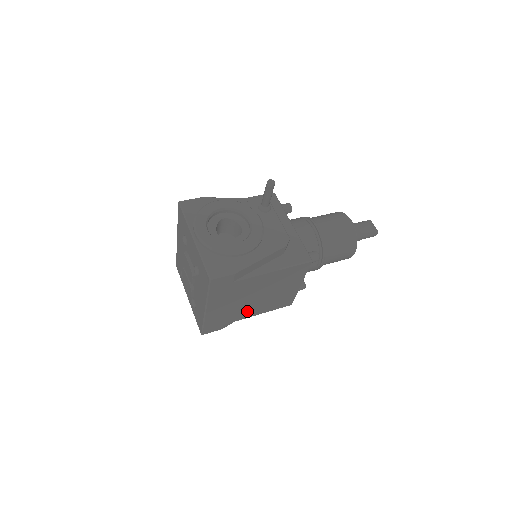
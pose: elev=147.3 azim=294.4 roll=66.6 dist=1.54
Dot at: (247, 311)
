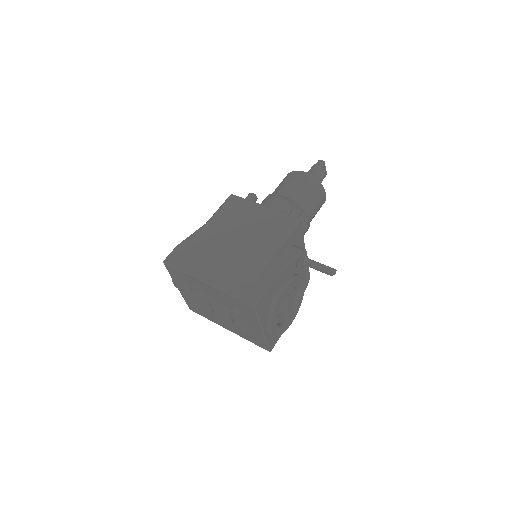
Dot at: occluded
